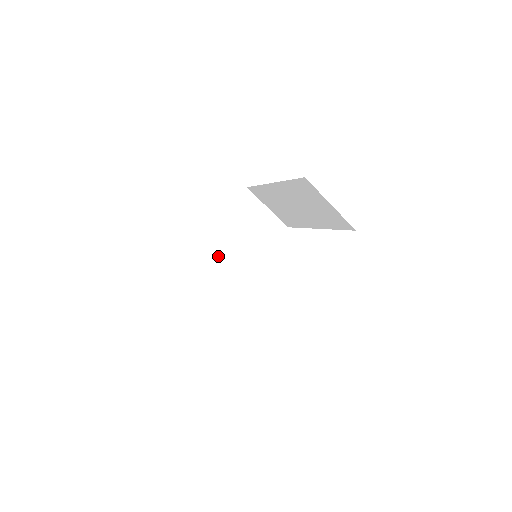
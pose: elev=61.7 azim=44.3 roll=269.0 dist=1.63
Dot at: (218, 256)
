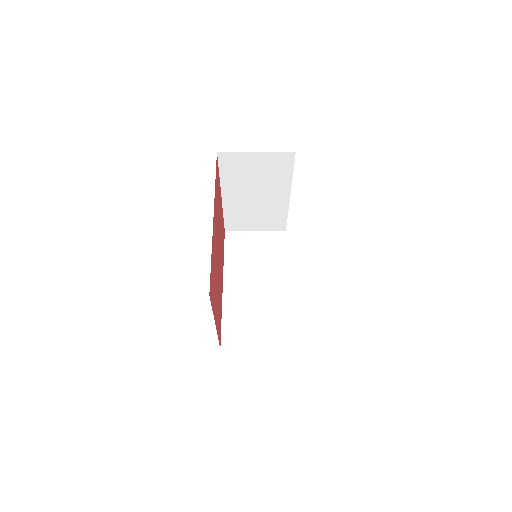
Dot at: (246, 205)
